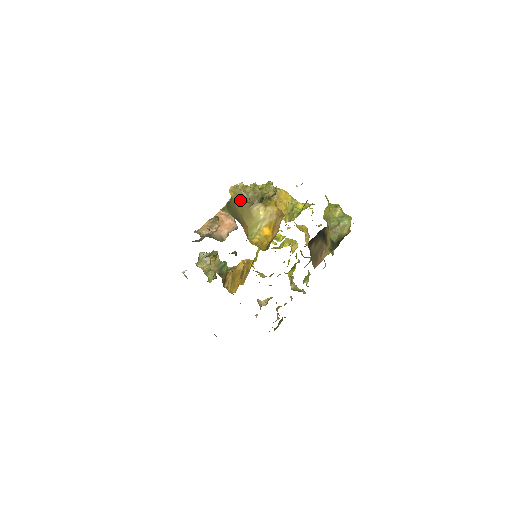
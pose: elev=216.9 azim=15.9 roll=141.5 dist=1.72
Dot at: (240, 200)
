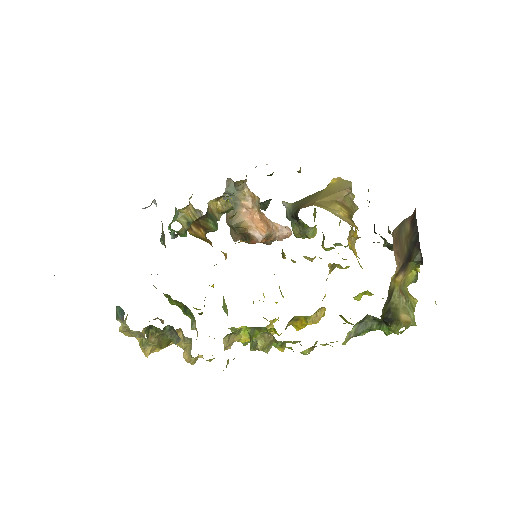
Dot at: (336, 188)
